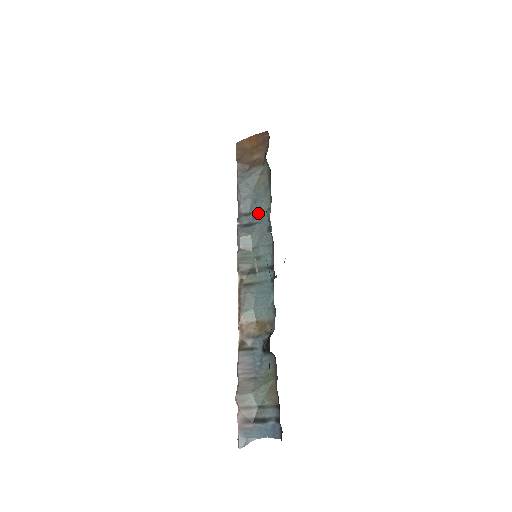
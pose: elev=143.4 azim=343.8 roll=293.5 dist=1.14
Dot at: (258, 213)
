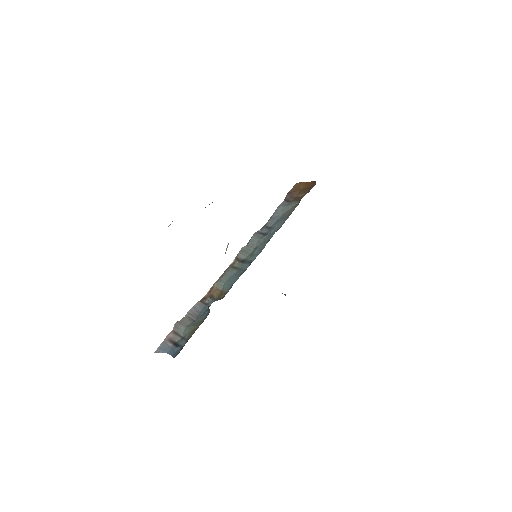
Dot at: (273, 229)
